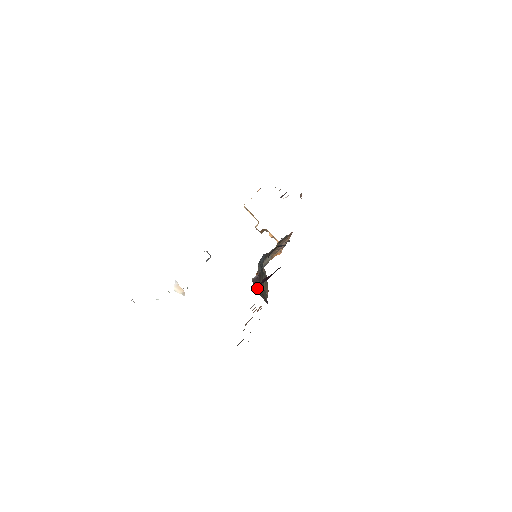
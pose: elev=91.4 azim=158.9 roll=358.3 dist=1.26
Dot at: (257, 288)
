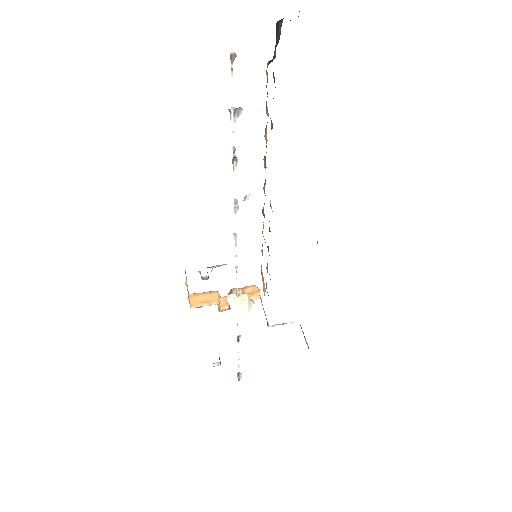
Dot at: occluded
